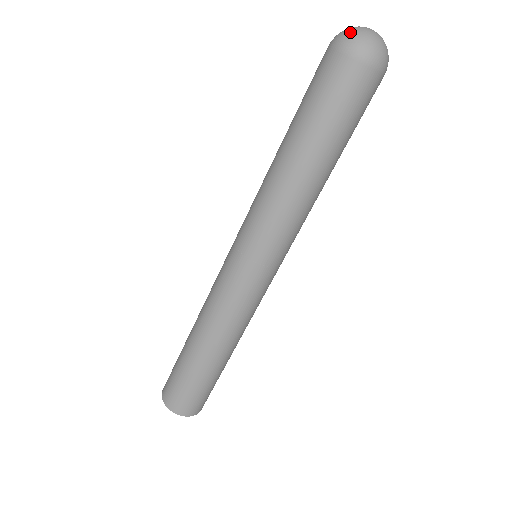
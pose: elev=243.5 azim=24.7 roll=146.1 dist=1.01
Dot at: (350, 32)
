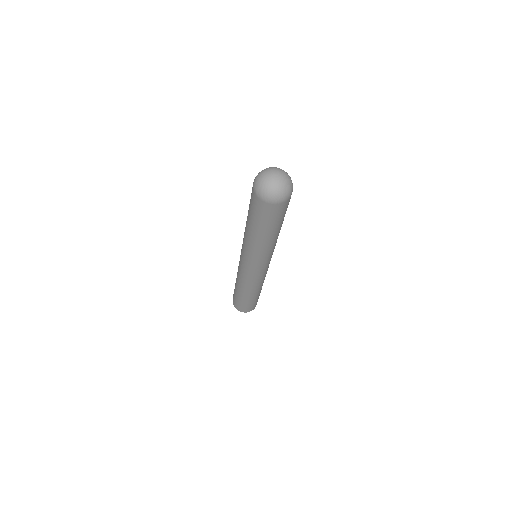
Dot at: (272, 193)
